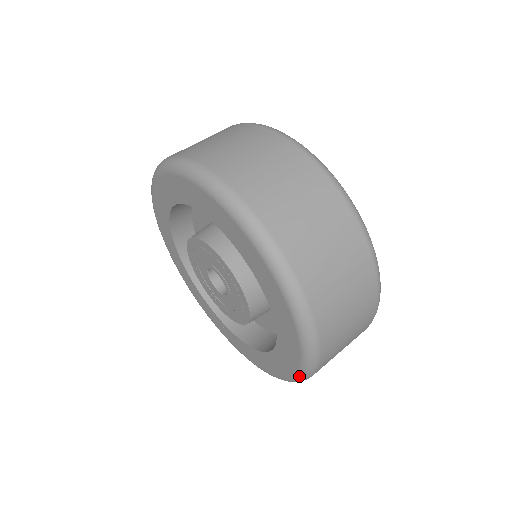
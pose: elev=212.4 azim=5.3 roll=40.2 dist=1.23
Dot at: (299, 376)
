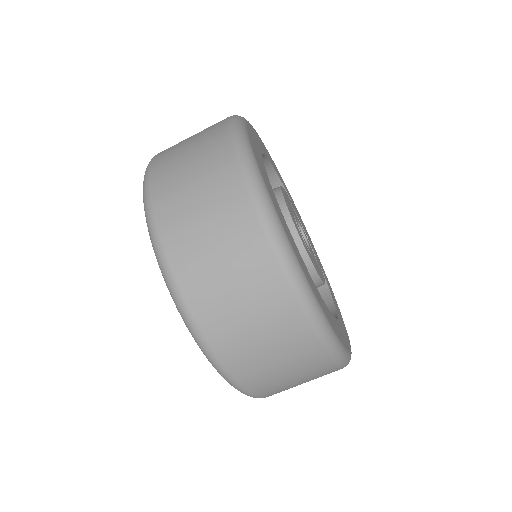
Dot at: occluded
